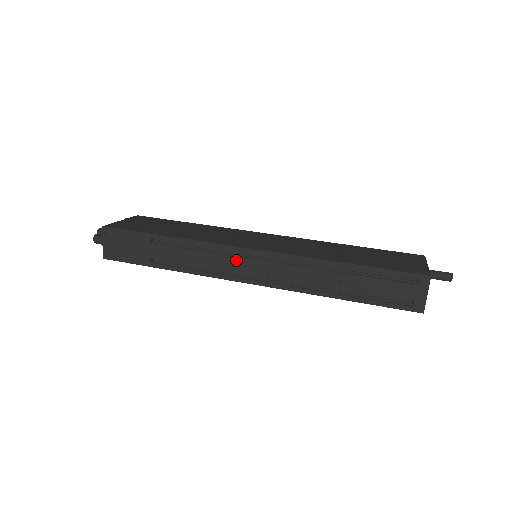
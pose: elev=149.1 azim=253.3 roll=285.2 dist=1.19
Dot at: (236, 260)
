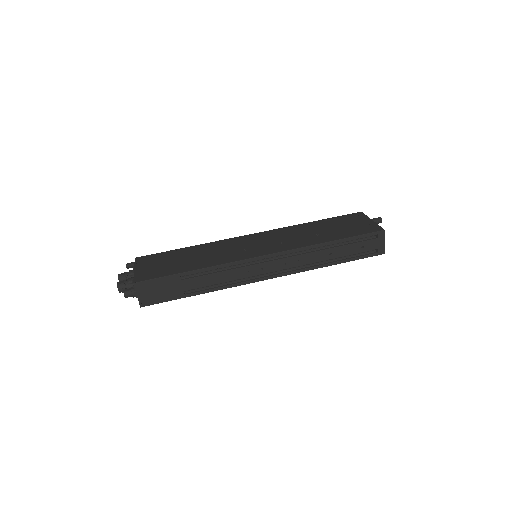
Dot at: (255, 267)
